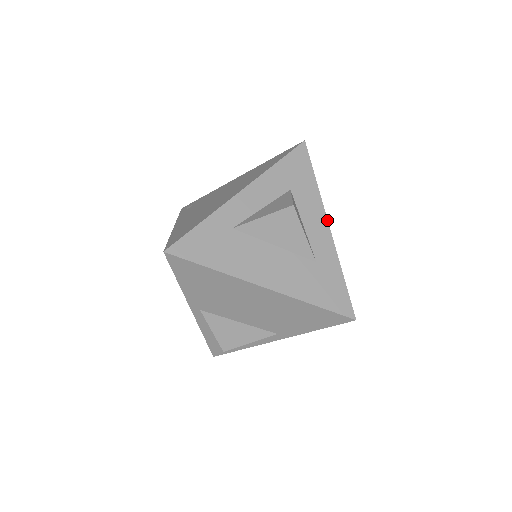
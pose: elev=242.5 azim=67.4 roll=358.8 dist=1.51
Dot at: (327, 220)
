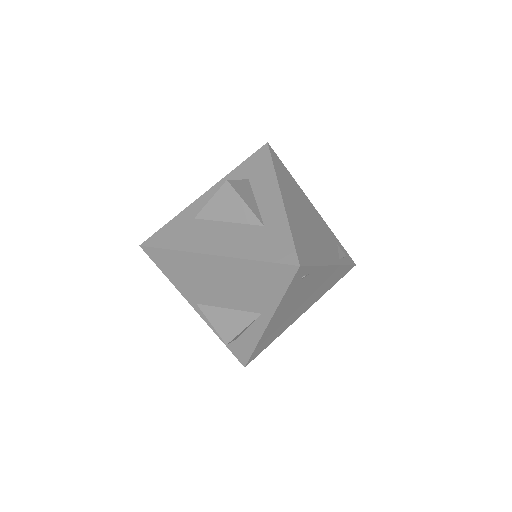
Dot at: (280, 192)
